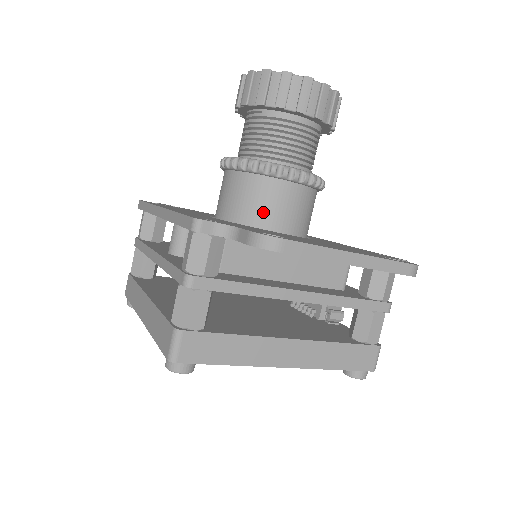
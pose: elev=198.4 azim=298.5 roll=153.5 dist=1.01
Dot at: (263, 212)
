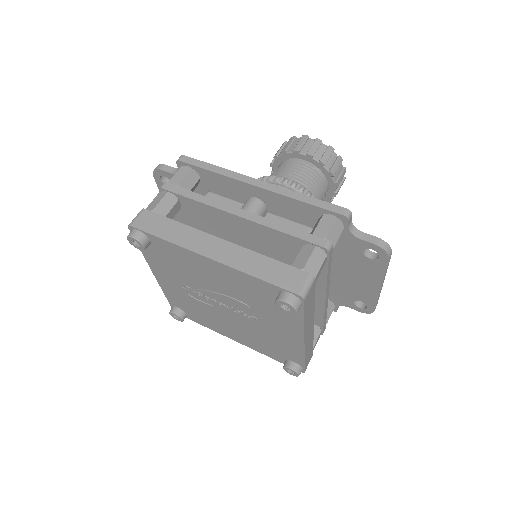
Dot at: occluded
